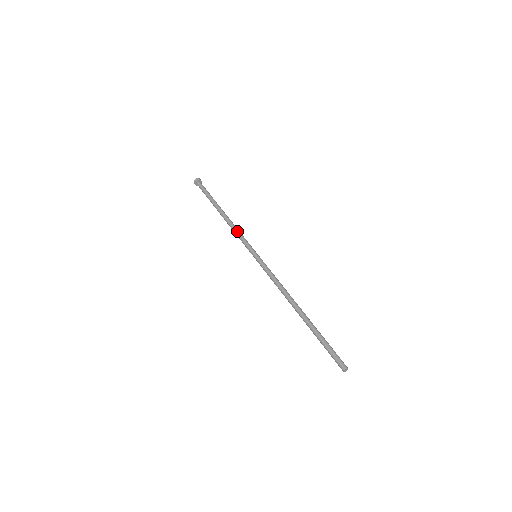
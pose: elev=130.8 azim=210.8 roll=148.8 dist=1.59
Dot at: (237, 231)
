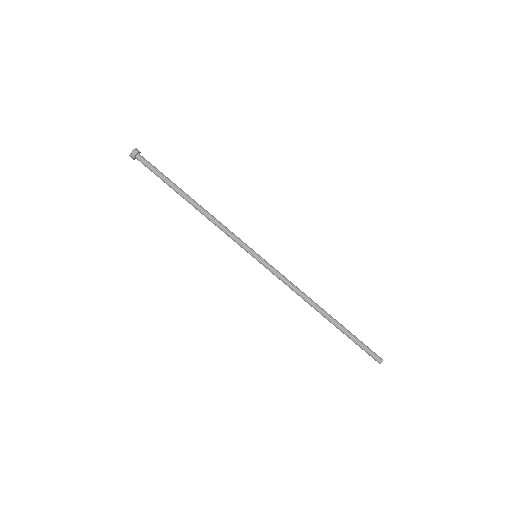
Dot at: (222, 227)
